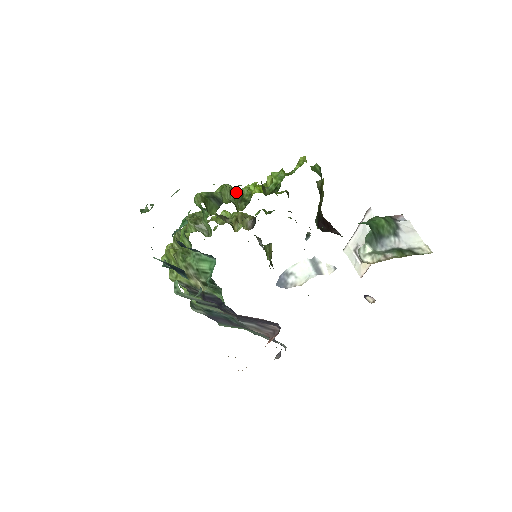
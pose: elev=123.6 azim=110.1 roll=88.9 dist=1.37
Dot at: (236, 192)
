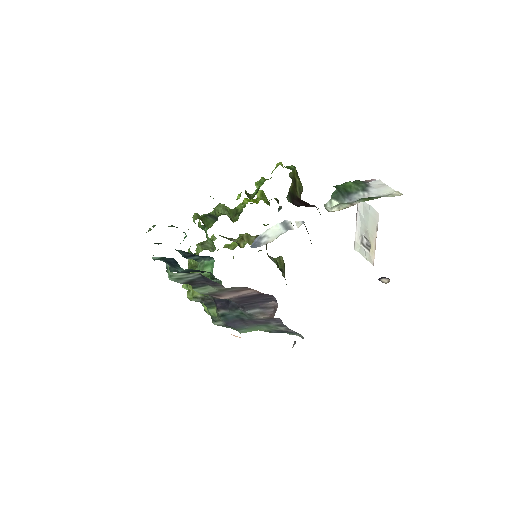
Dot at: (232, 210)
